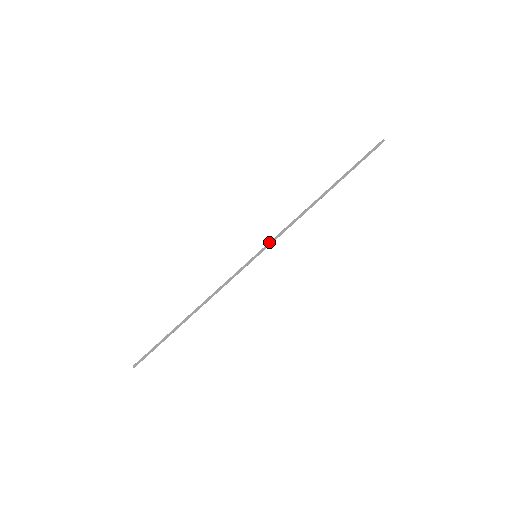
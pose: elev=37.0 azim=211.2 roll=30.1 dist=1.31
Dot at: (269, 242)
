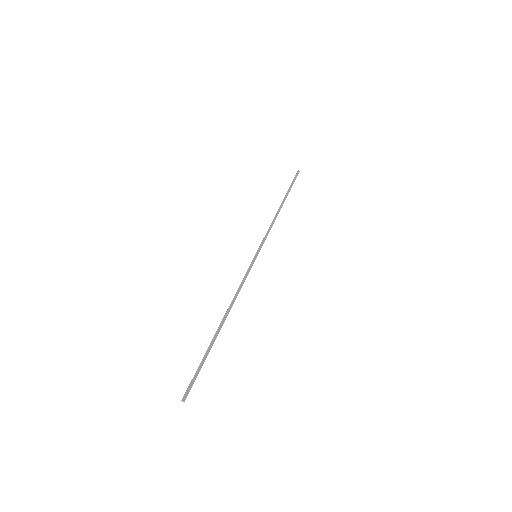
Dot at: (261, 243)
